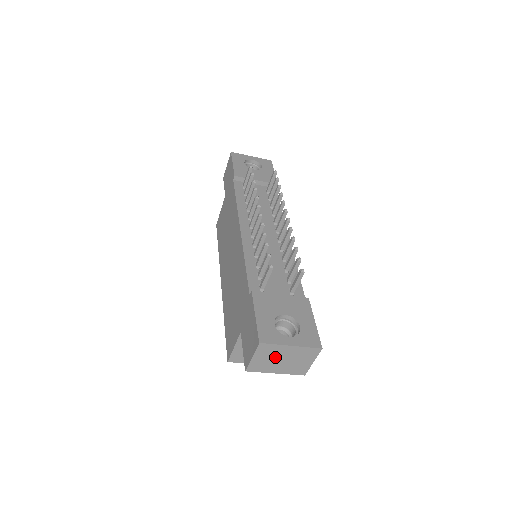
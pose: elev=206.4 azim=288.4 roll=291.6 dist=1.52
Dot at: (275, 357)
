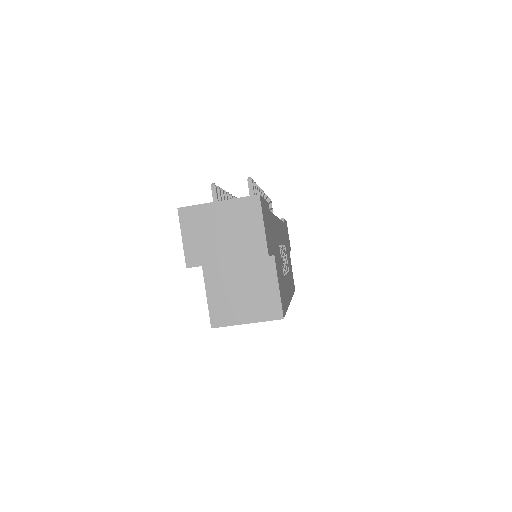
Dot at: (209, 229)
